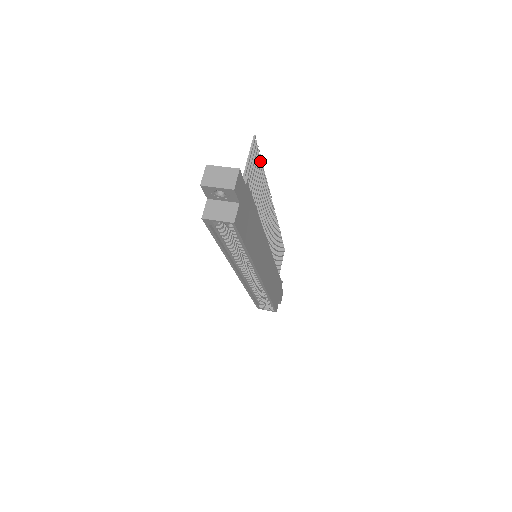
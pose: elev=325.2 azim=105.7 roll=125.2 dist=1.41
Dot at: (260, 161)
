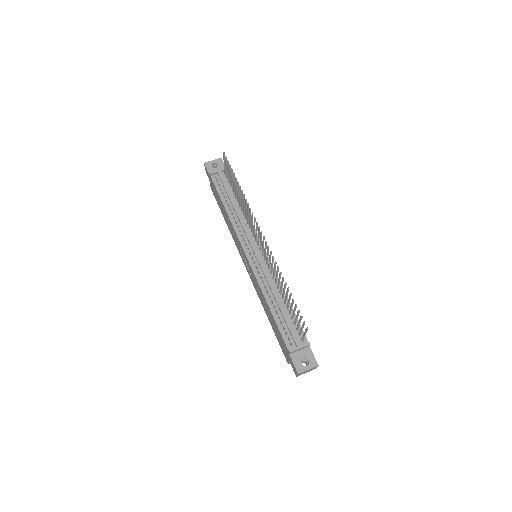
Dot at: occluded
